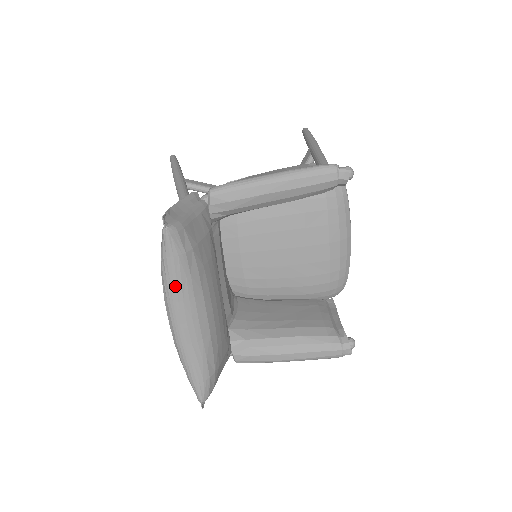
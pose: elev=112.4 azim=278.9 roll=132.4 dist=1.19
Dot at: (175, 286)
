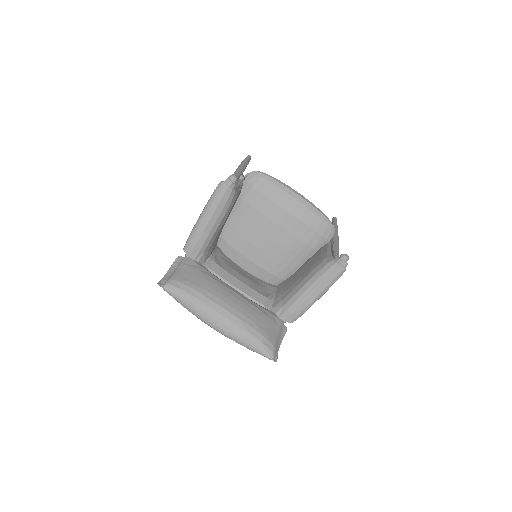
Dot at: (195, 310)
